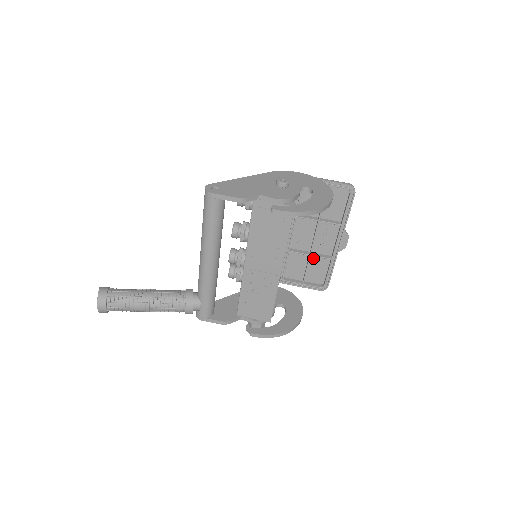
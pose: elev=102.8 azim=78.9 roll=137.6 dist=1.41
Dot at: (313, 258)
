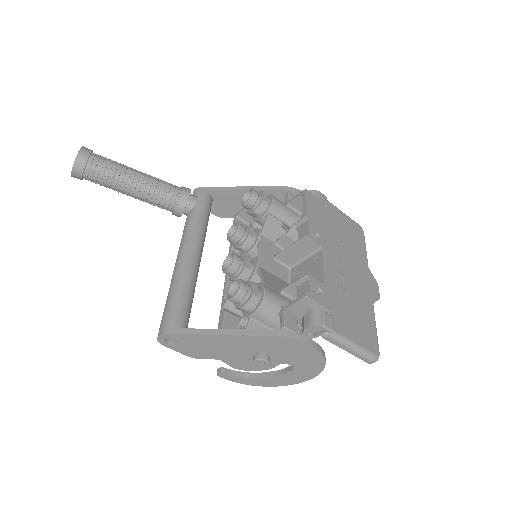
Dot at: (349, 247)
